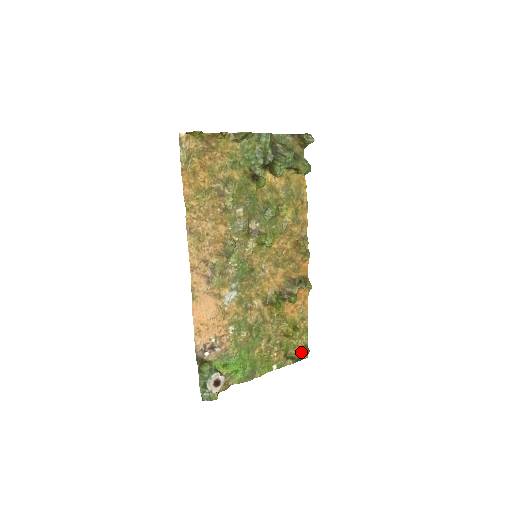
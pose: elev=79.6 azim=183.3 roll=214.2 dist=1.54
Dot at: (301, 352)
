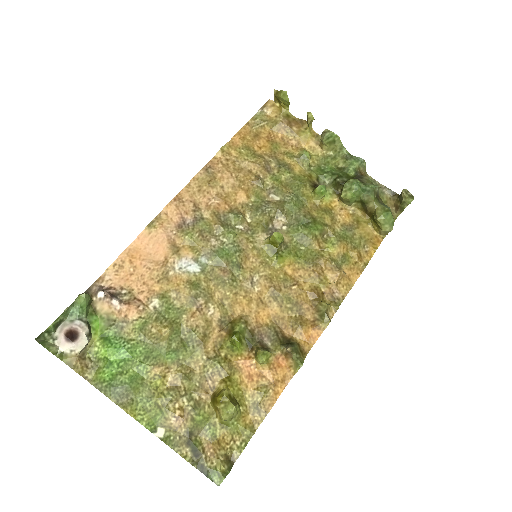
Dot at: (216, 462)
